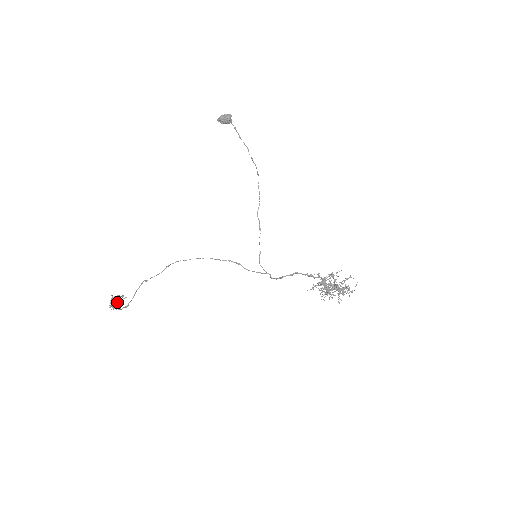
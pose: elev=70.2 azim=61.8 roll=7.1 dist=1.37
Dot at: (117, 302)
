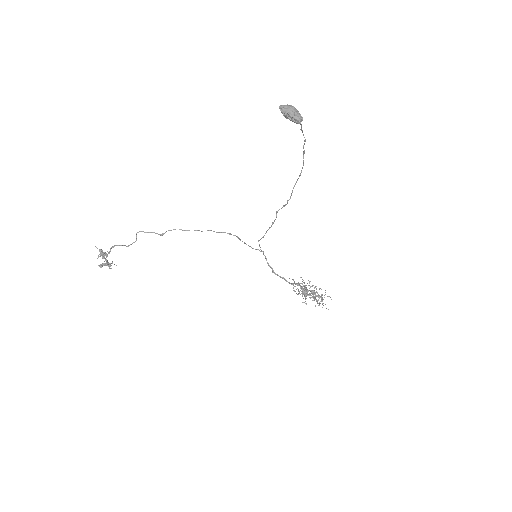
Dot at: (105, 259)
